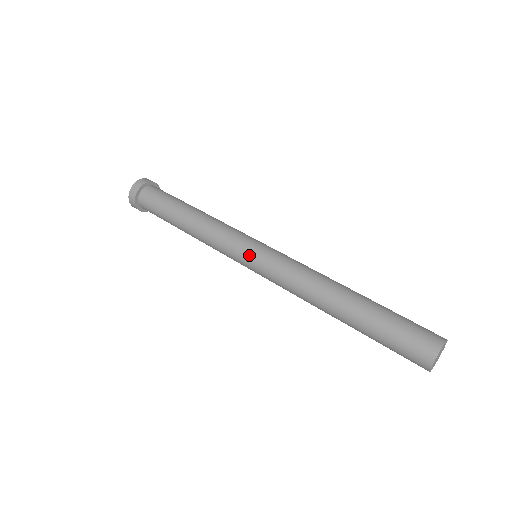
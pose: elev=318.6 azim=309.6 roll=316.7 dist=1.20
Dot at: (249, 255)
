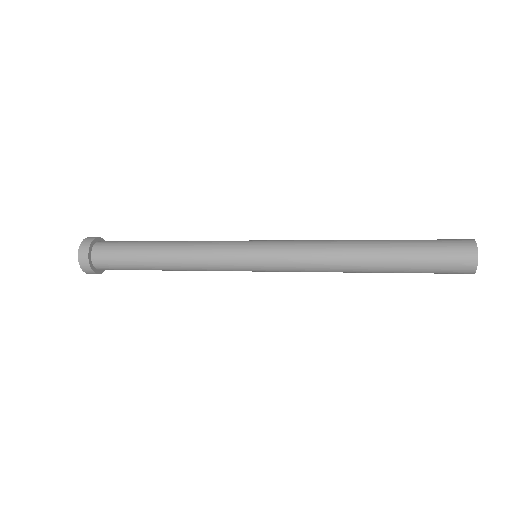
Dot at: (253, 259)
